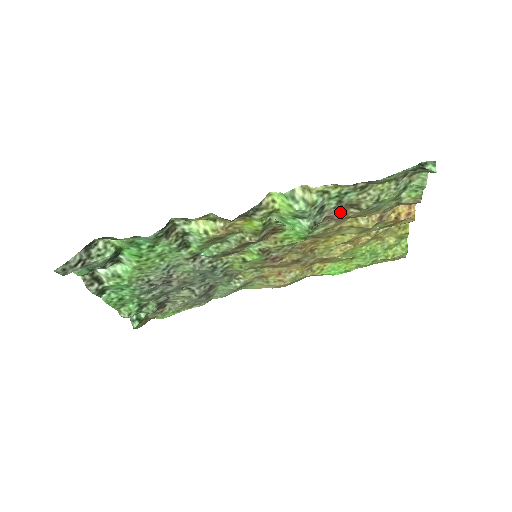
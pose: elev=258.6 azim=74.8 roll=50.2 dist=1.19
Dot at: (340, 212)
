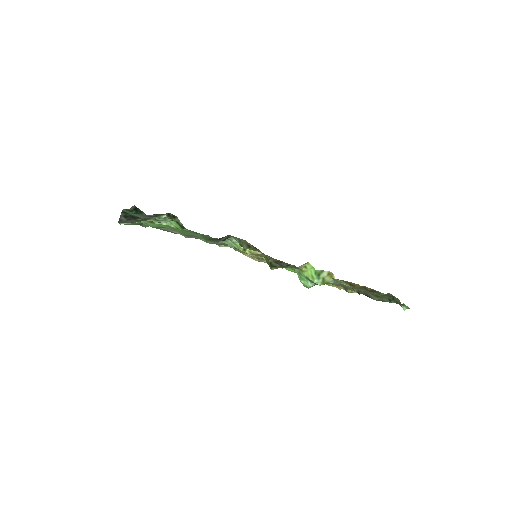
Dot at: occluded
